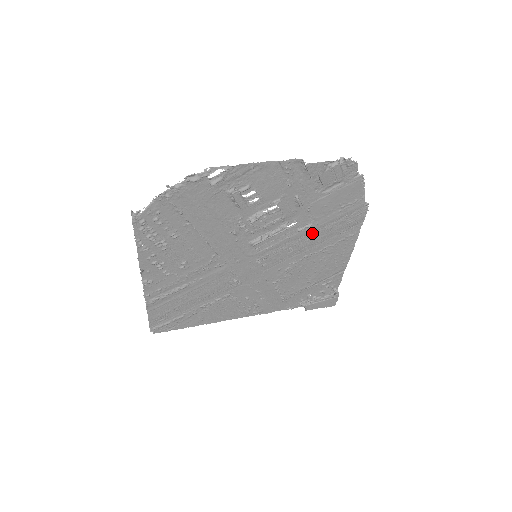
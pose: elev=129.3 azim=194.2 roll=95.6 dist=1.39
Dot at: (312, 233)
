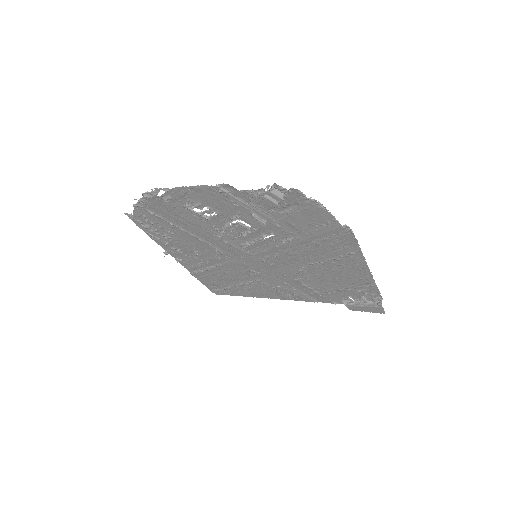
Dot at: (301, 245)
